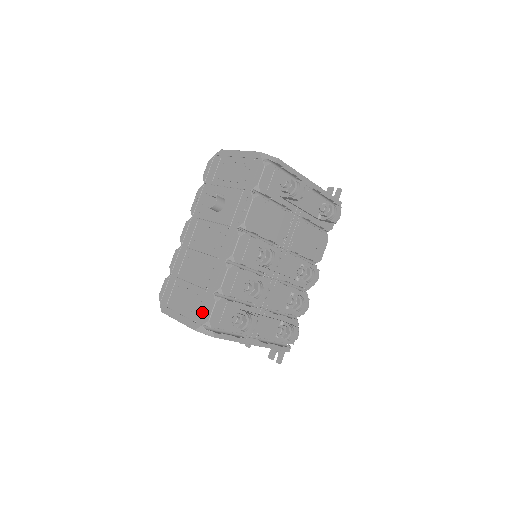
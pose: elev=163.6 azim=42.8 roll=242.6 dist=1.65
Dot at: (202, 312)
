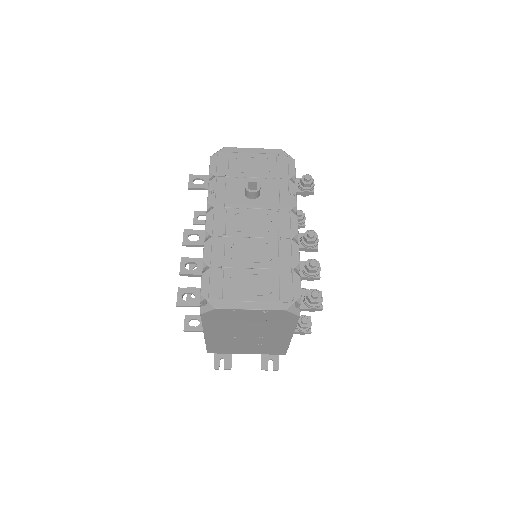
Dot at: (287, 290)
